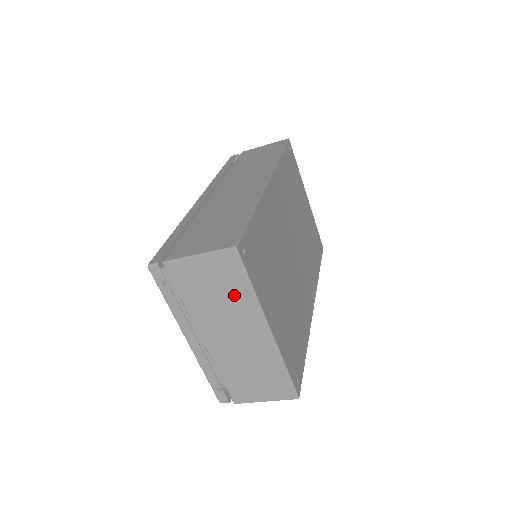
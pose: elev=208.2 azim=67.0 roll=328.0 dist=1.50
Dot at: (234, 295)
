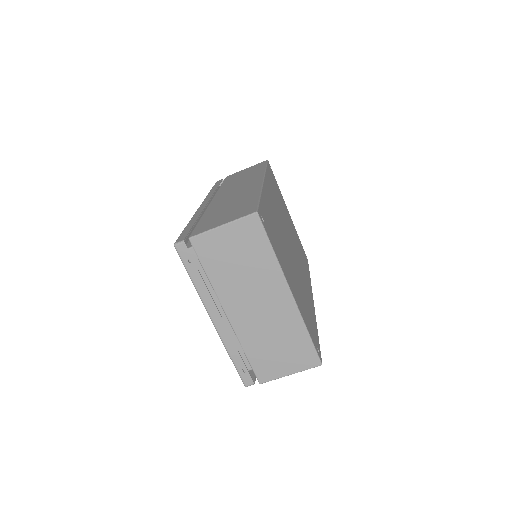
Dot at: (257, 261)
